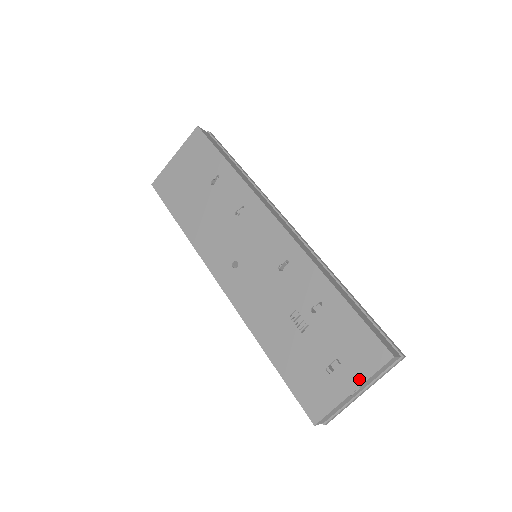
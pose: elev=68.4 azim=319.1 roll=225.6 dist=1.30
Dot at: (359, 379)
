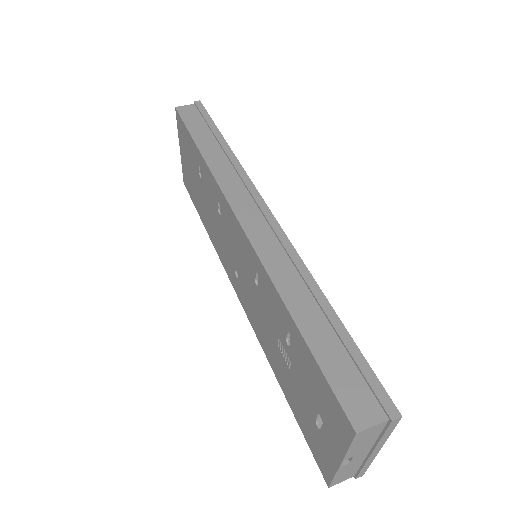
Dot at: (339, 449)
